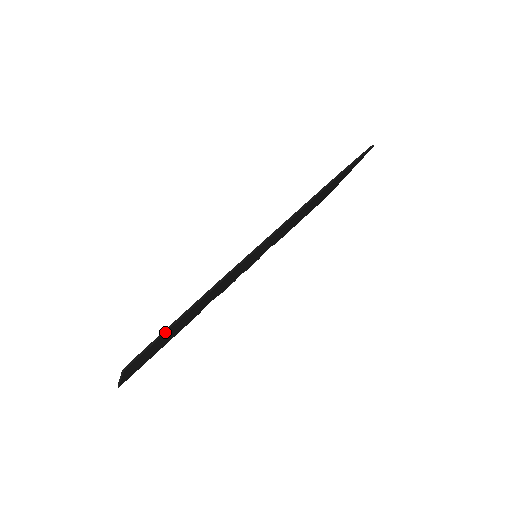
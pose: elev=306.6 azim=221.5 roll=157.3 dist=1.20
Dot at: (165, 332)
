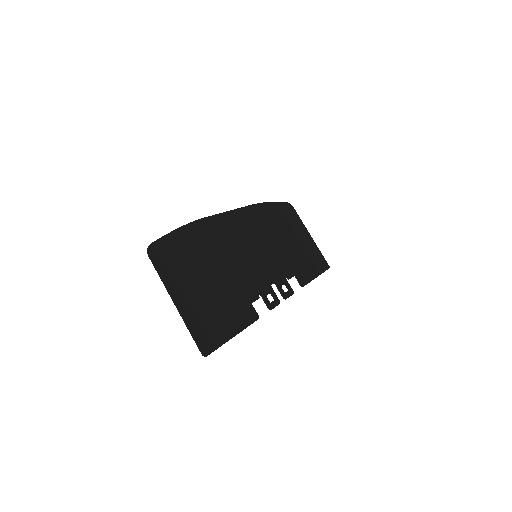
Dot at: (167, 234)
